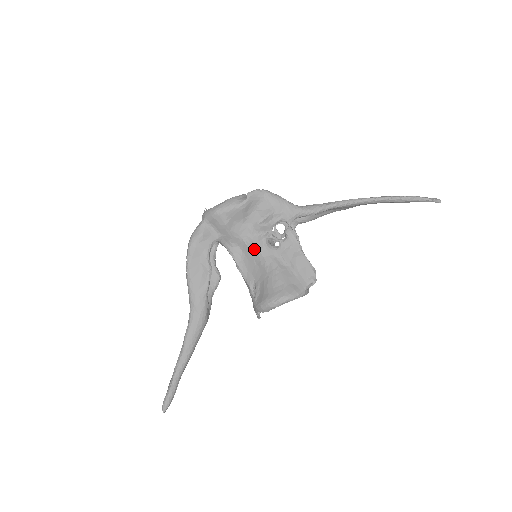
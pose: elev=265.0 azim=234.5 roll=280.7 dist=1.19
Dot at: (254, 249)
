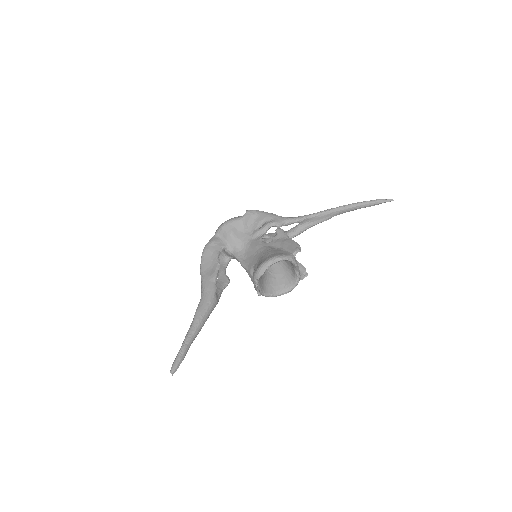
Dot at: (253, 247)
